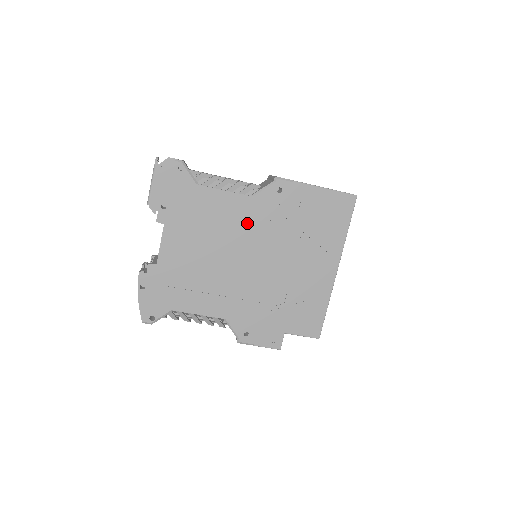
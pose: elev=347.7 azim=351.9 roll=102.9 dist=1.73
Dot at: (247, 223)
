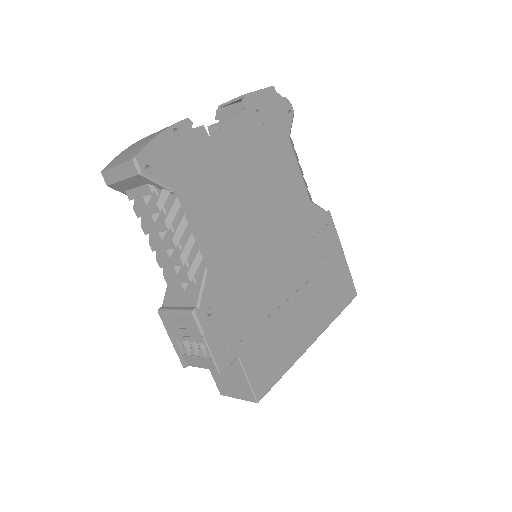
Dot at: (293, 213)
